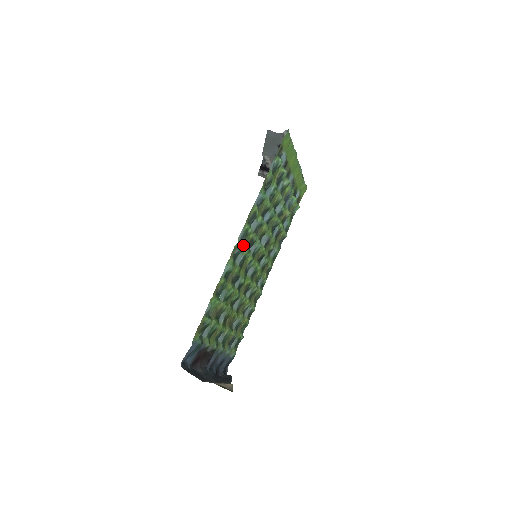
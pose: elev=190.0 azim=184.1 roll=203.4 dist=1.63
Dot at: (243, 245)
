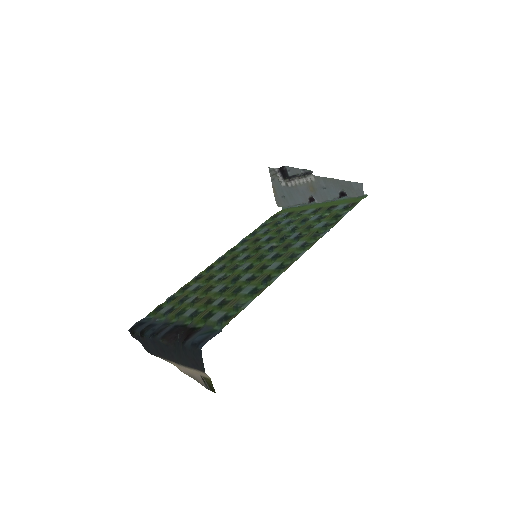
Dot at: (291, 260)
